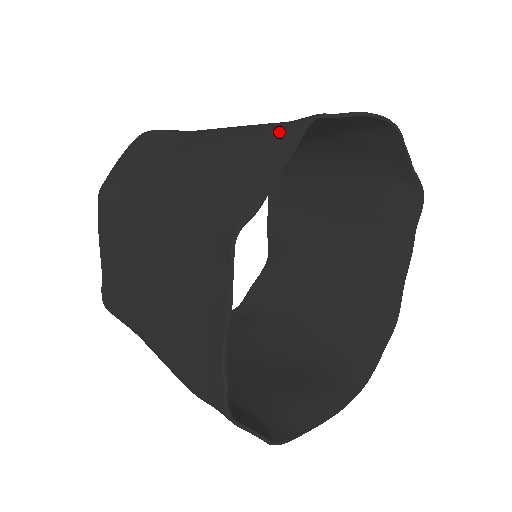
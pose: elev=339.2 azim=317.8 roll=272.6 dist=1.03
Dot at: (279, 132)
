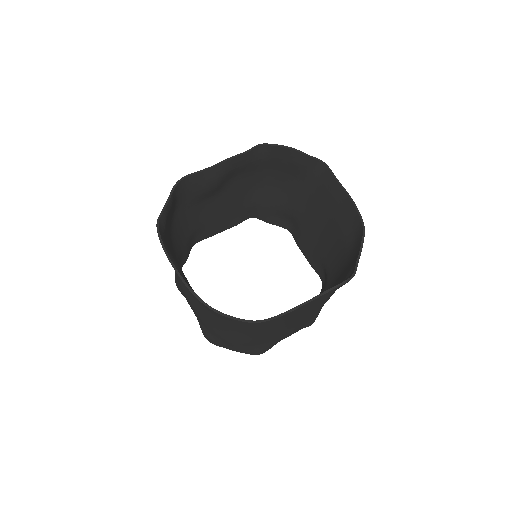
Dot at: (313, 167)
